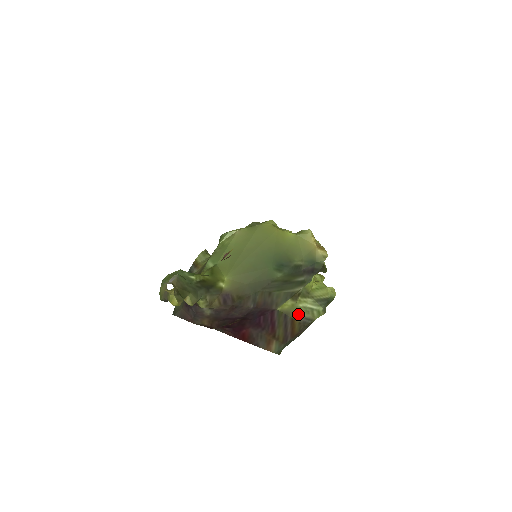
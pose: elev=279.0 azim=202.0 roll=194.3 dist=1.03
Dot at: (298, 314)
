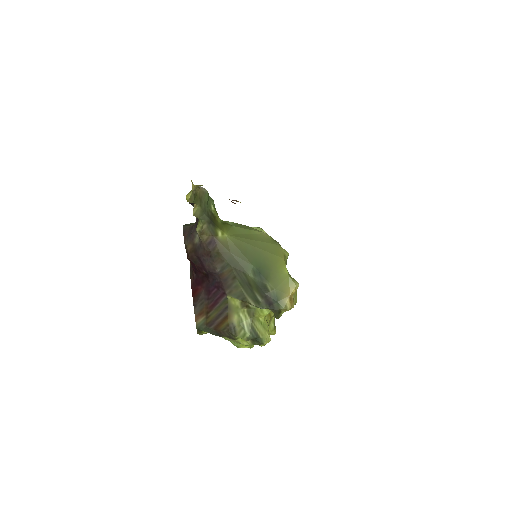
Dot at: (234, 318)
